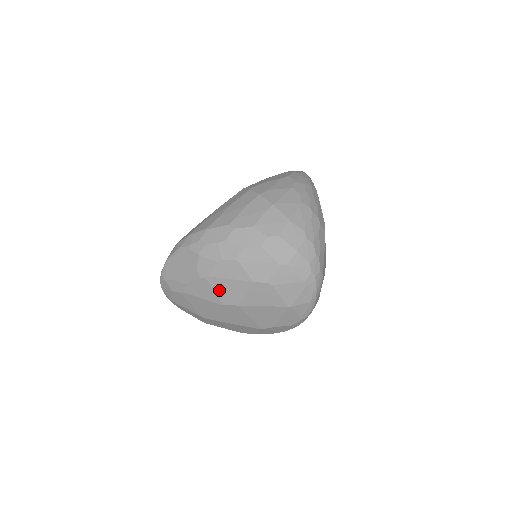
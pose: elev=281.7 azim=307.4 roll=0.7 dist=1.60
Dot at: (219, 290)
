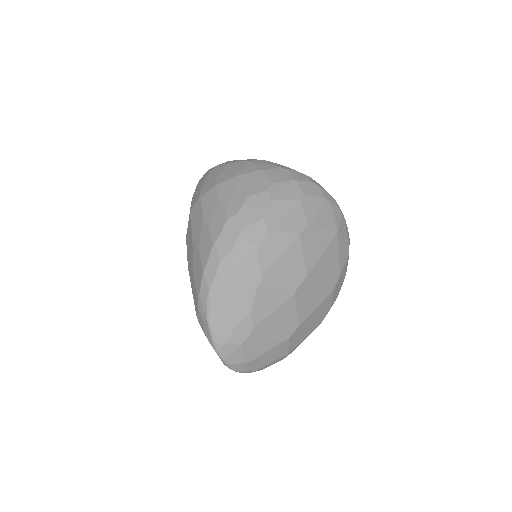
Dot at: (281, 279)
